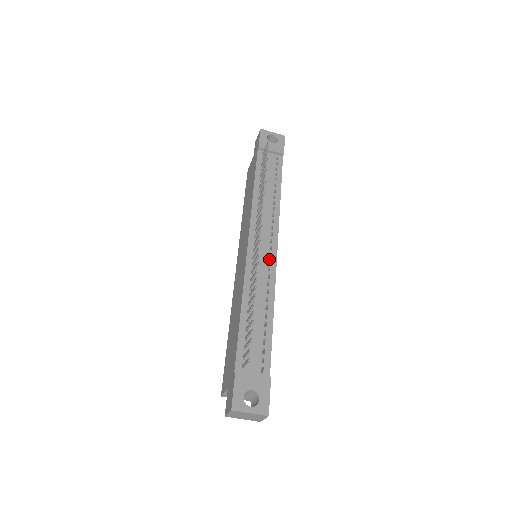
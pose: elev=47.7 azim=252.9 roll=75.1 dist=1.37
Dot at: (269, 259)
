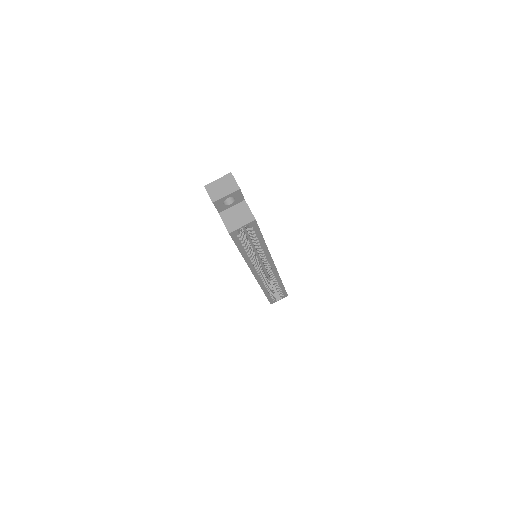
Dot at: occluded
